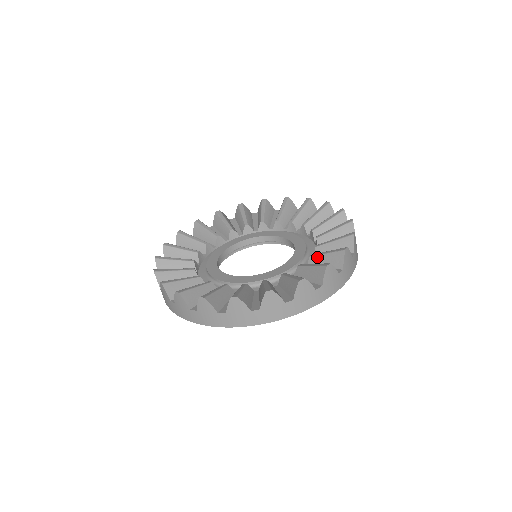
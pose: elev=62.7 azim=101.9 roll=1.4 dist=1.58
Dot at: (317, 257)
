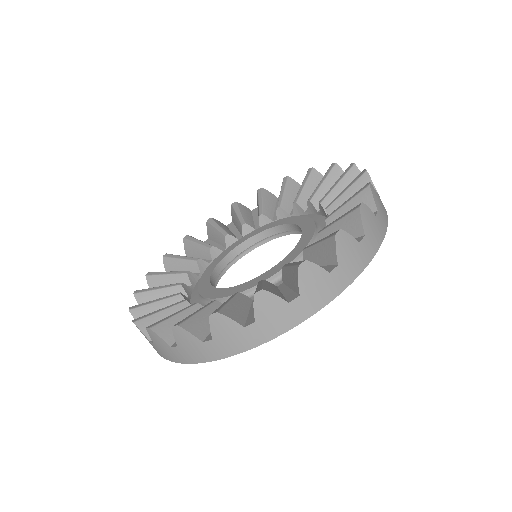
Dot at: (327, 230)
